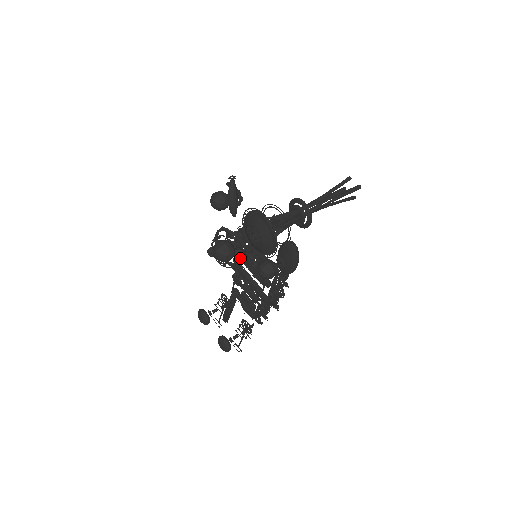
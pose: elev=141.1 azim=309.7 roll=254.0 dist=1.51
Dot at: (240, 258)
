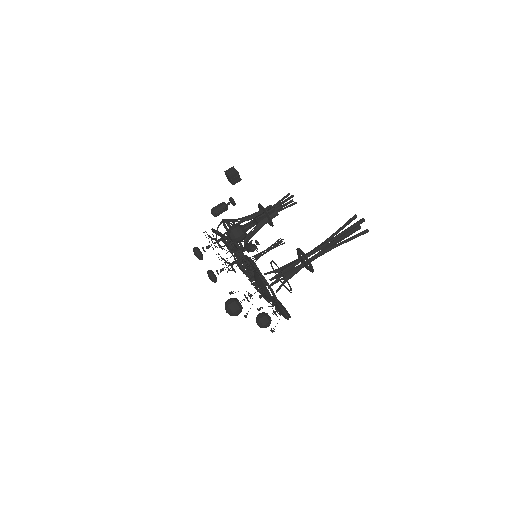
Dot at: (242, 252)
